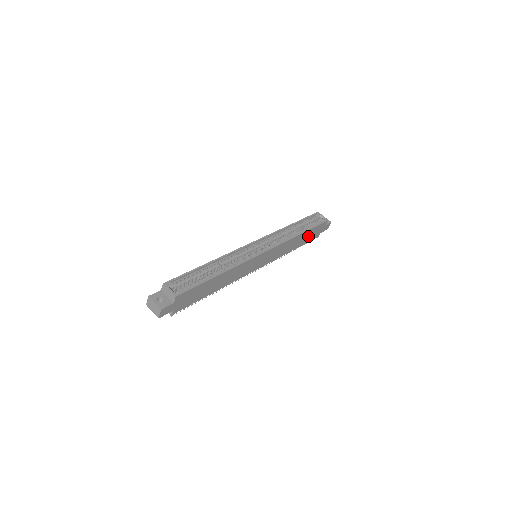
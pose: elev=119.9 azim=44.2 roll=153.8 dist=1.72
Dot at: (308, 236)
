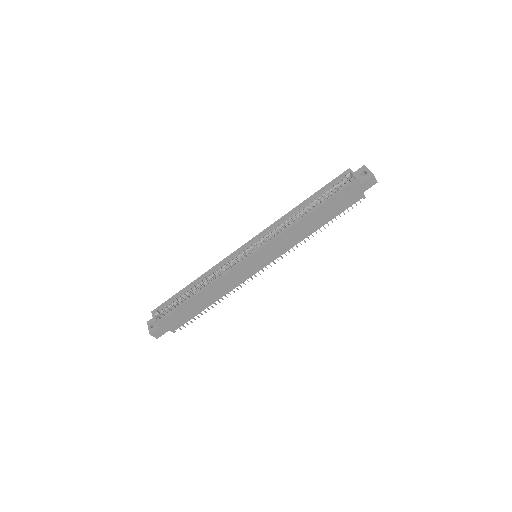
Dot at: (332, 208)
